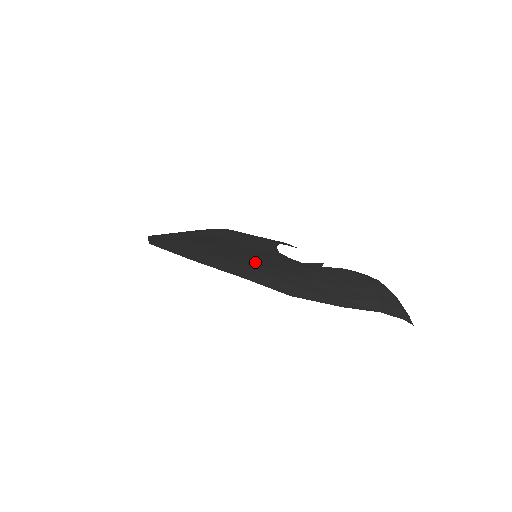
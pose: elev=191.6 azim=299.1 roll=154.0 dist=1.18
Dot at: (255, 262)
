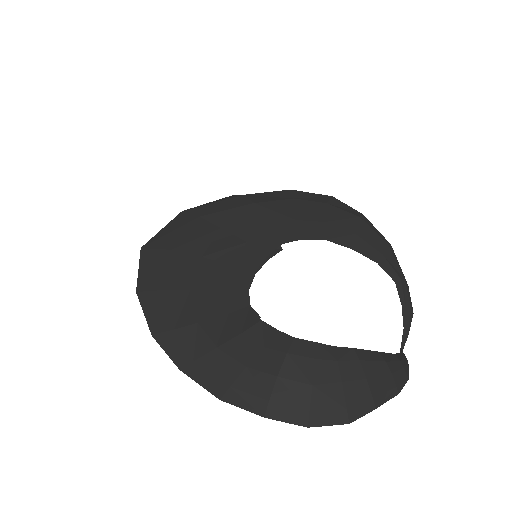
Dot at: (190, 303)
